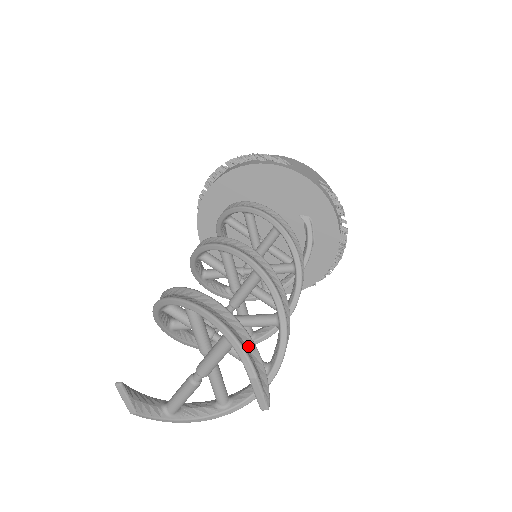
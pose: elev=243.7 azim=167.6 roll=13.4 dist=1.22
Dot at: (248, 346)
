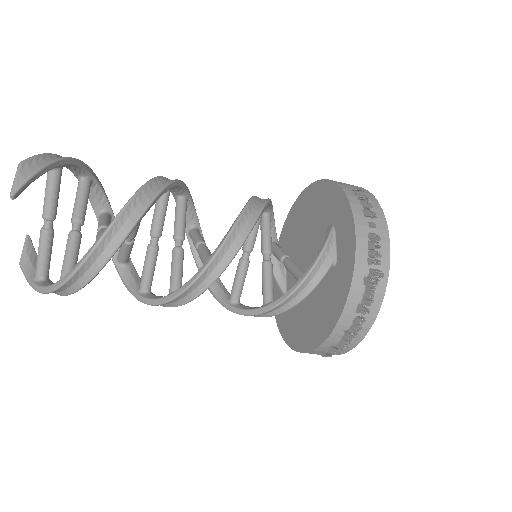
Dot at: (48, 160)
